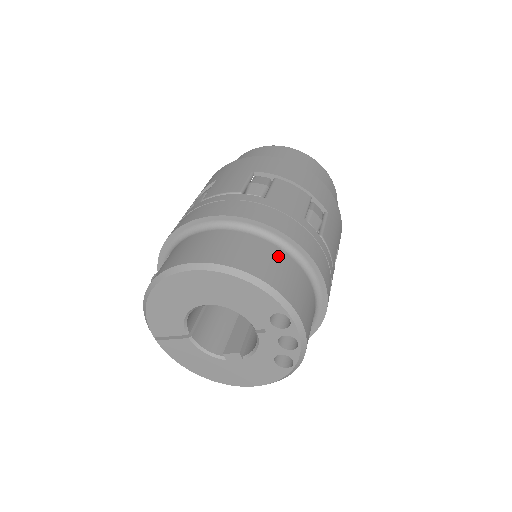
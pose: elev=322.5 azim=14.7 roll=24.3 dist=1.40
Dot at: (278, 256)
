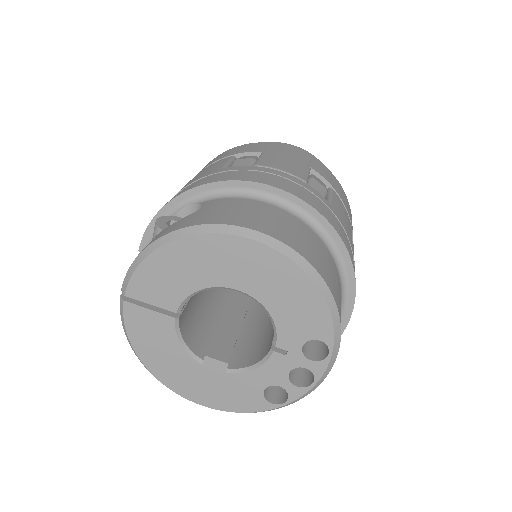
Dot at: (337, 275)
